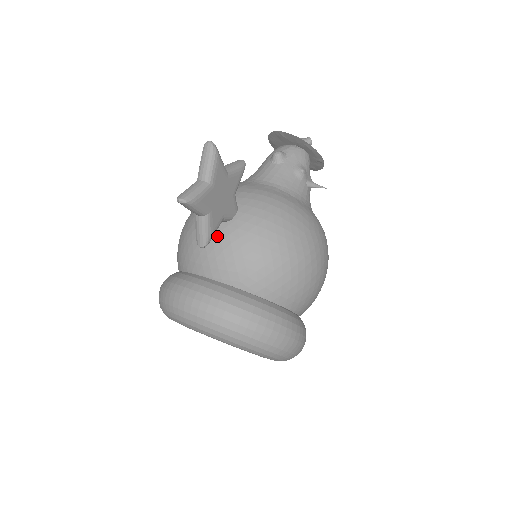
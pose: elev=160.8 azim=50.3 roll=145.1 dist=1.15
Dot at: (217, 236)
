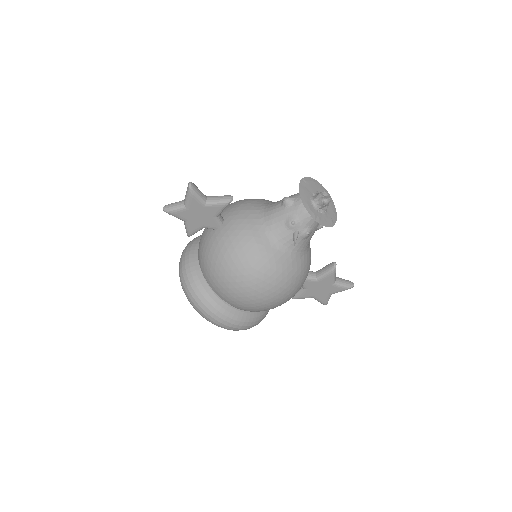
Dot at: (206, 233)
